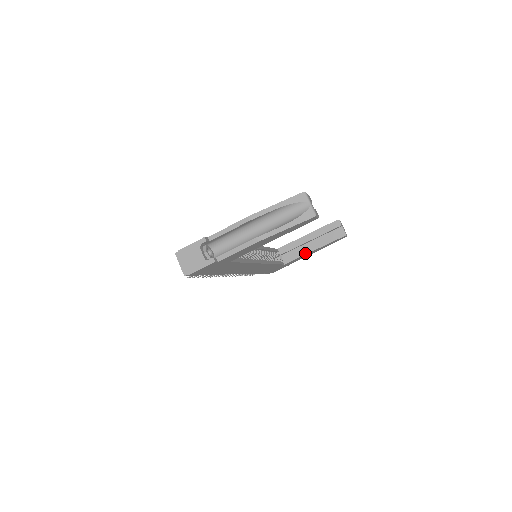
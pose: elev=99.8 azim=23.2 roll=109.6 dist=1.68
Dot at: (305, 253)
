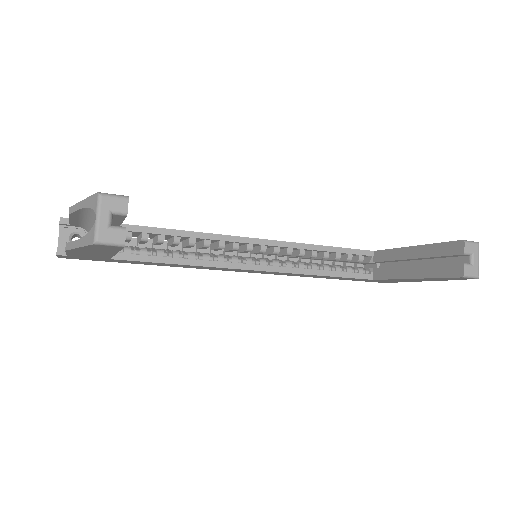
Dot at: (399, 276)
